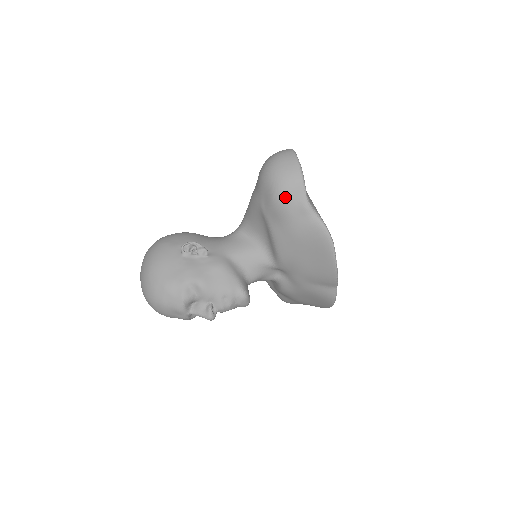
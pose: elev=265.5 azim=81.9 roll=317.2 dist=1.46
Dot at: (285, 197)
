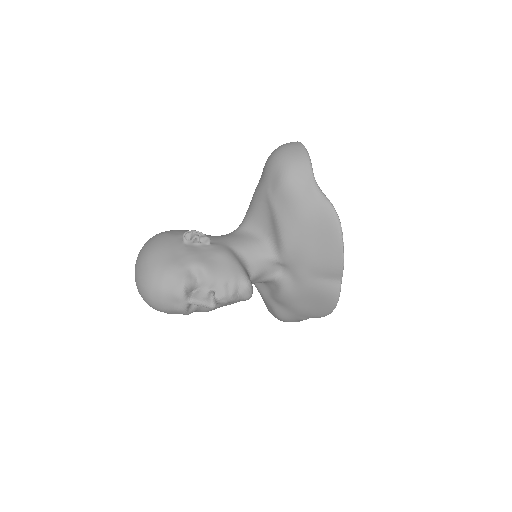
Dot at: (293, 177)
